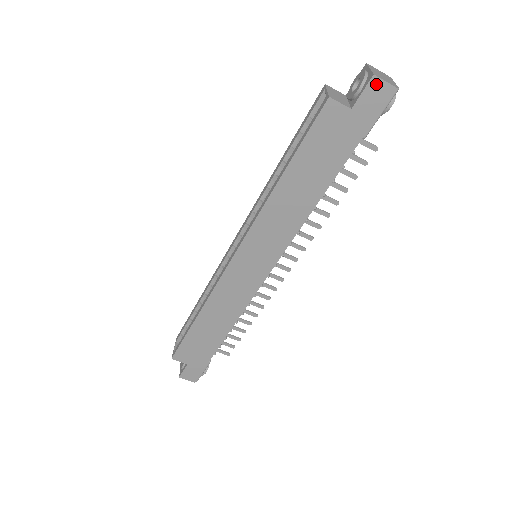
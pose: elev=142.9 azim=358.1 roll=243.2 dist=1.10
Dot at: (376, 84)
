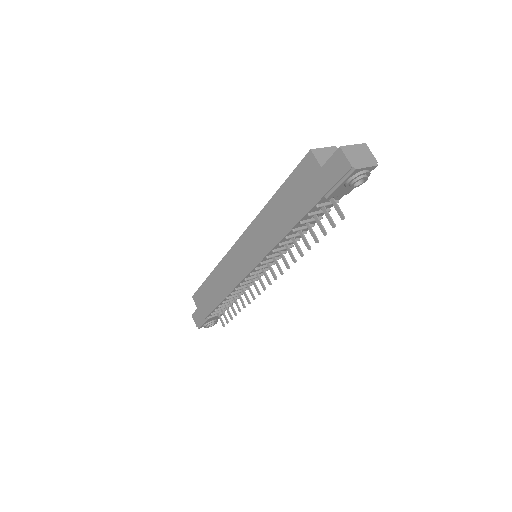
Dot at: (340, 156)
